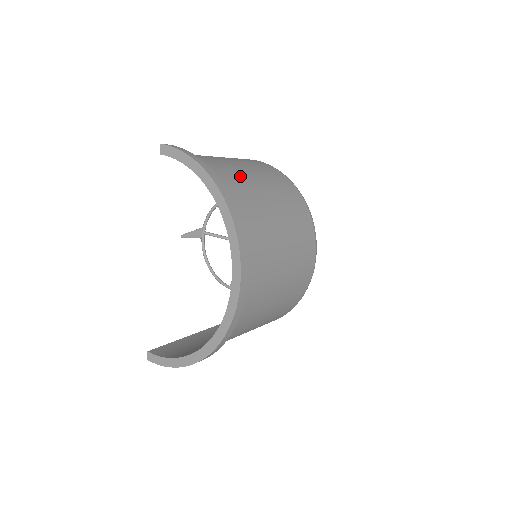
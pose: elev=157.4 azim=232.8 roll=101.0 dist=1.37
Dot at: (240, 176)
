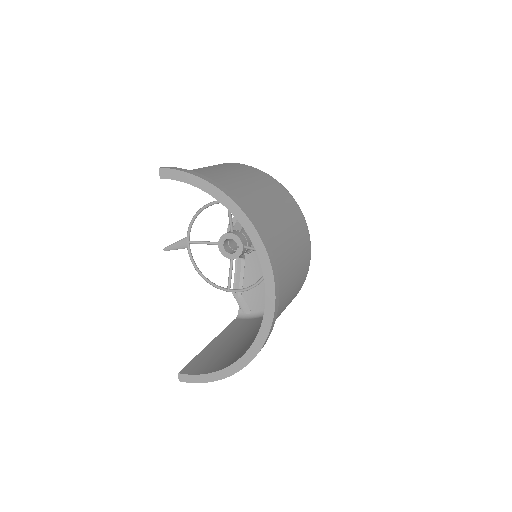
Dot at: (238, 185)
